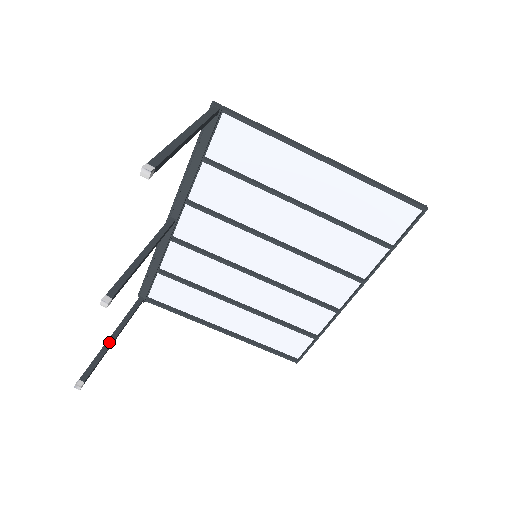
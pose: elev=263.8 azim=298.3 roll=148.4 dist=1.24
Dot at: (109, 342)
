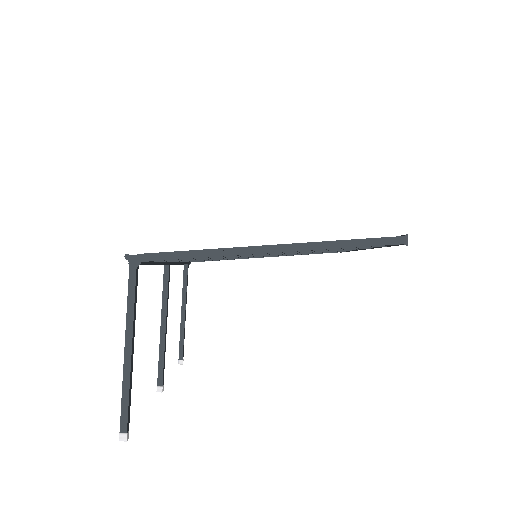
Dot at: (182, 321)
